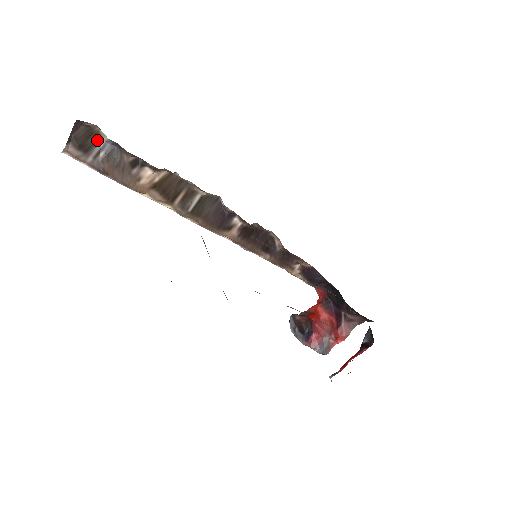
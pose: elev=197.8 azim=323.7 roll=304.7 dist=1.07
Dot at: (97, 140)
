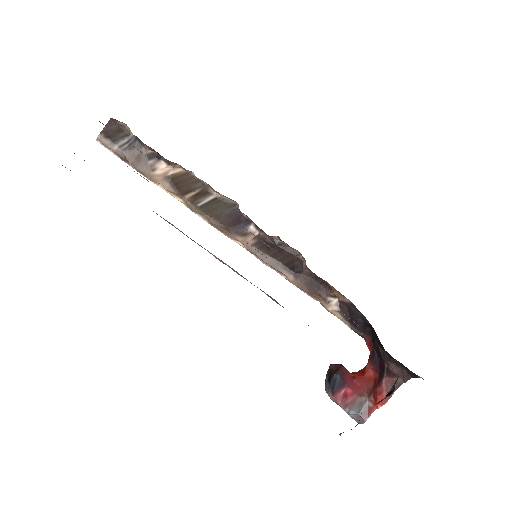
Dot at: (125, 136)
